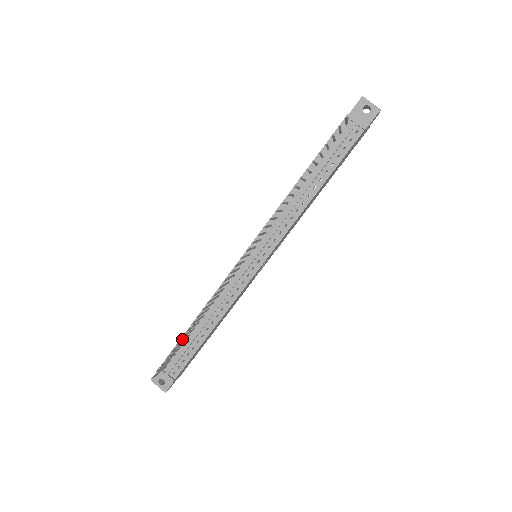
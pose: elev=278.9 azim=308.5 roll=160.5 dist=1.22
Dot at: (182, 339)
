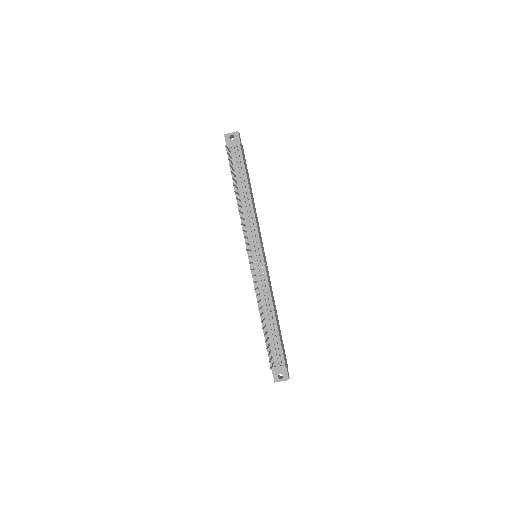
Dot at: occluded
